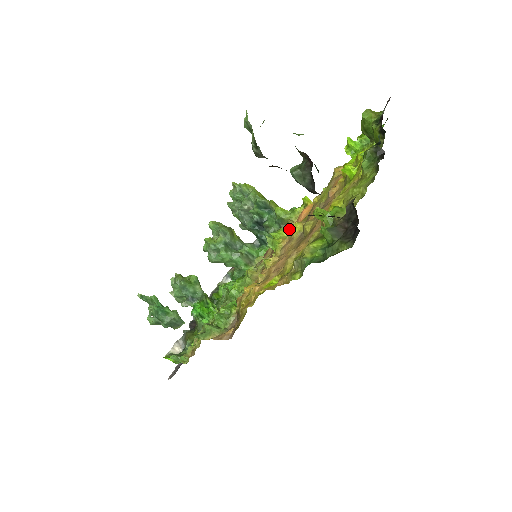
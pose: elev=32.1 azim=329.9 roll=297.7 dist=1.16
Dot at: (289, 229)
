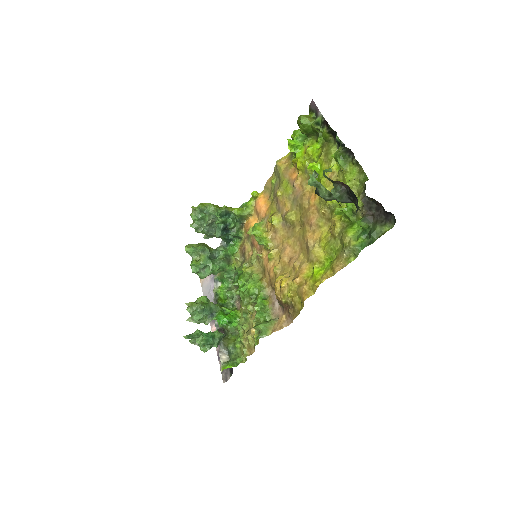
Dot at: (261, 223)
